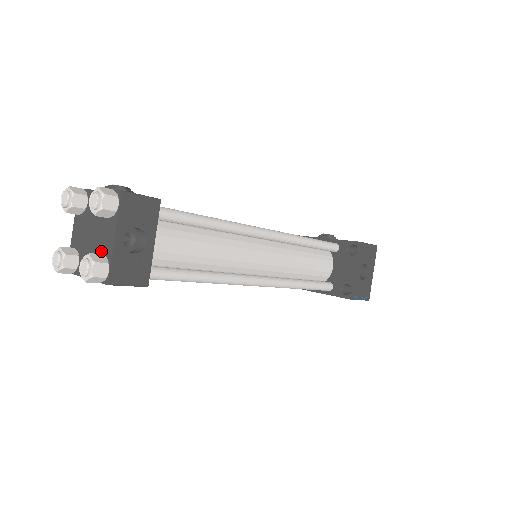
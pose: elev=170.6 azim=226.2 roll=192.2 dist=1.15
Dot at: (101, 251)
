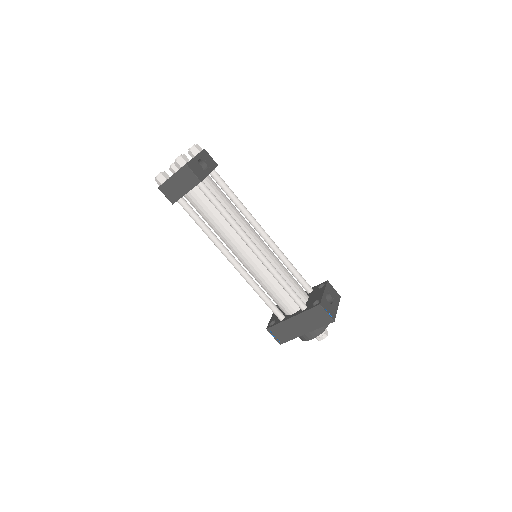
Dot at: occluded
